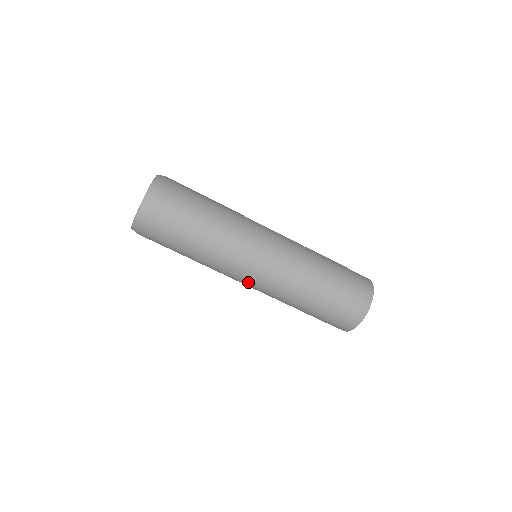
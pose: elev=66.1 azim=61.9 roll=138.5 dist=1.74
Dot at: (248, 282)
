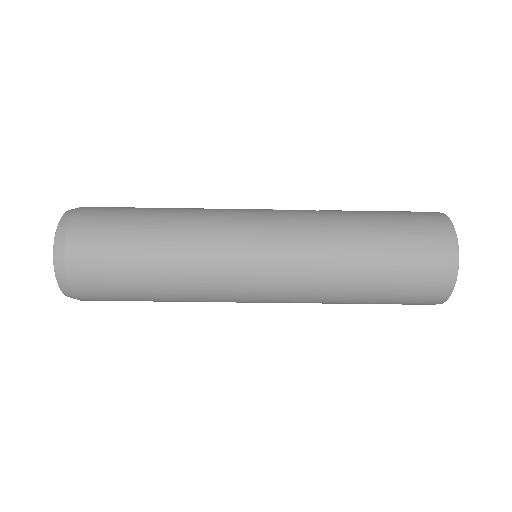
Dot at: occluded
